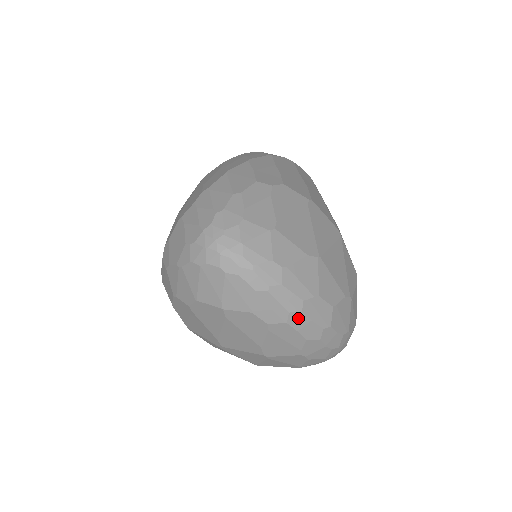
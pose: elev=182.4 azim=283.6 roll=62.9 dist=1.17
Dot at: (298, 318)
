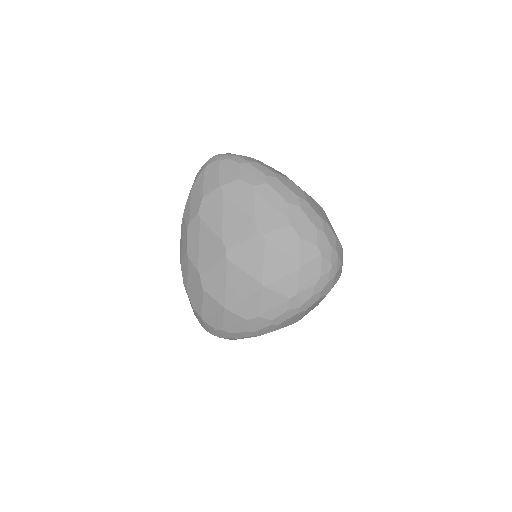
Dot at: (275, 182)
